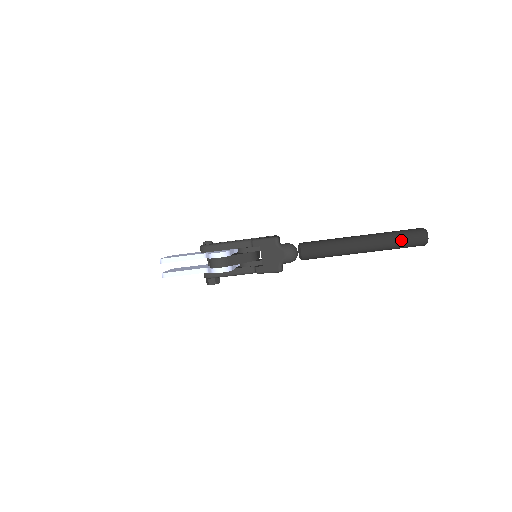
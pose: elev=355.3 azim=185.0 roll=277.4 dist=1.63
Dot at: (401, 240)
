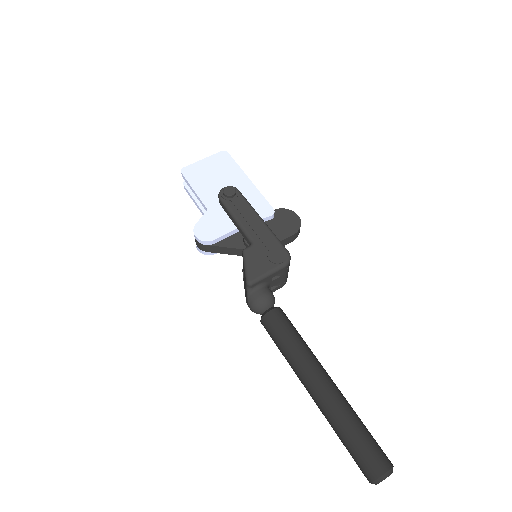
Dot at: (345, 446)
